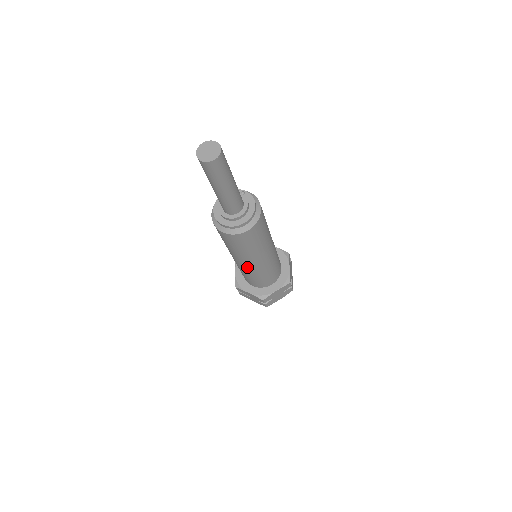
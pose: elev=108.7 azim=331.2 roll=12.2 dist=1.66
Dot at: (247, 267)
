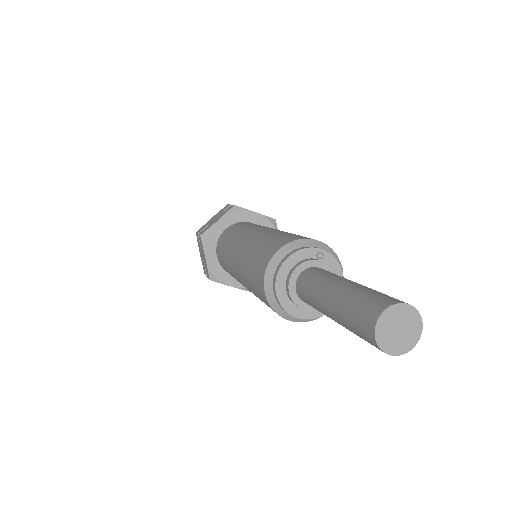
Dot at: occluded
